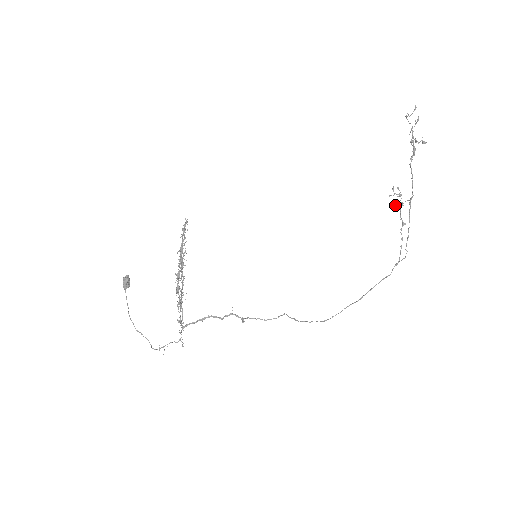
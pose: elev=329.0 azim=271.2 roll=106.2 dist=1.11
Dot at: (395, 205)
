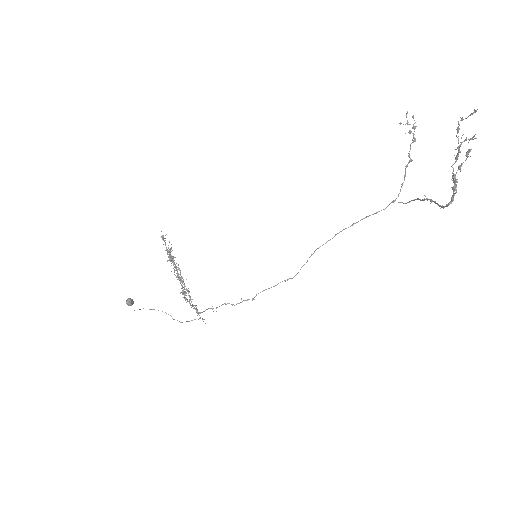
Dot at: (405, 133)
